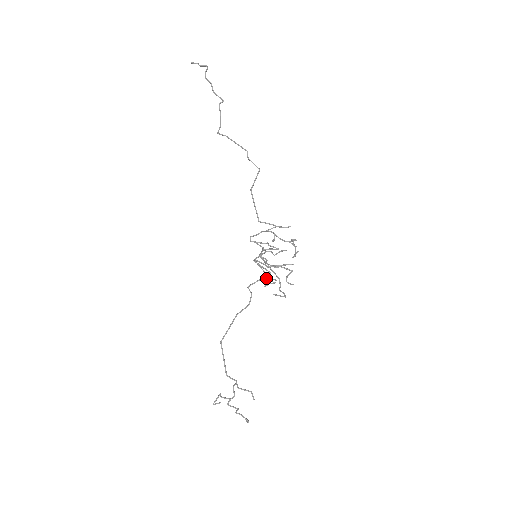
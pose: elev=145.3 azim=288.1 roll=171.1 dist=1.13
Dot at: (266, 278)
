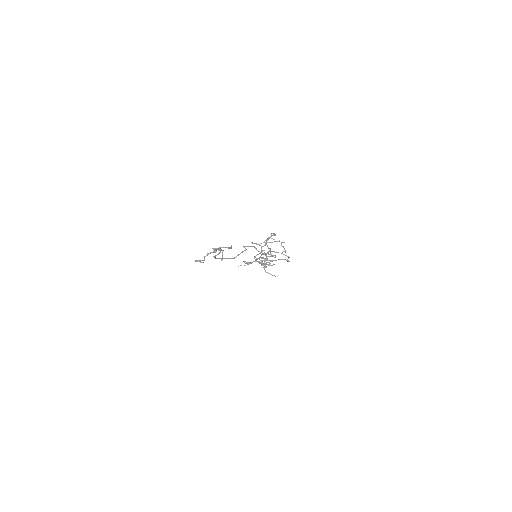
Dot at: (264, 267)
